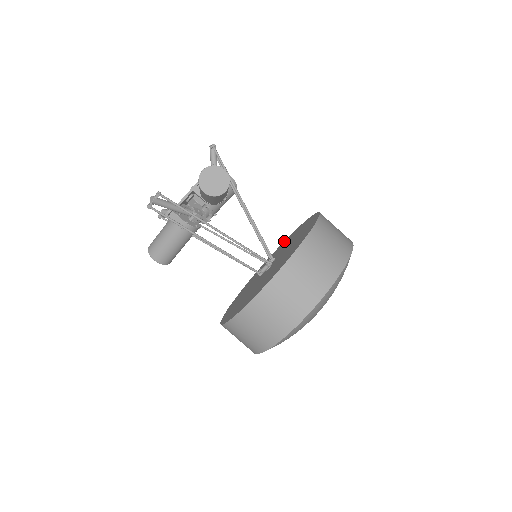
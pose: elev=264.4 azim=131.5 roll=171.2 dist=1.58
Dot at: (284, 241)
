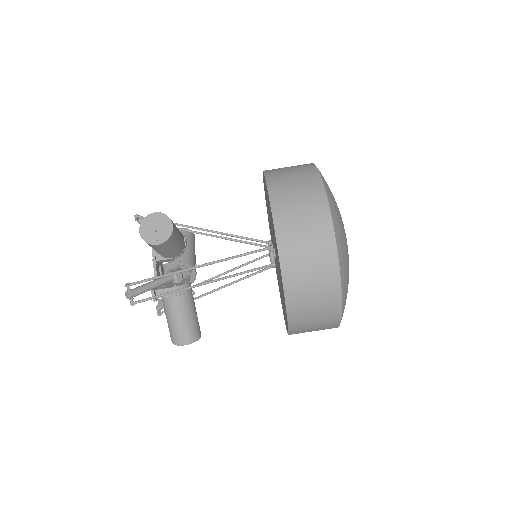
Dot at: occluded
